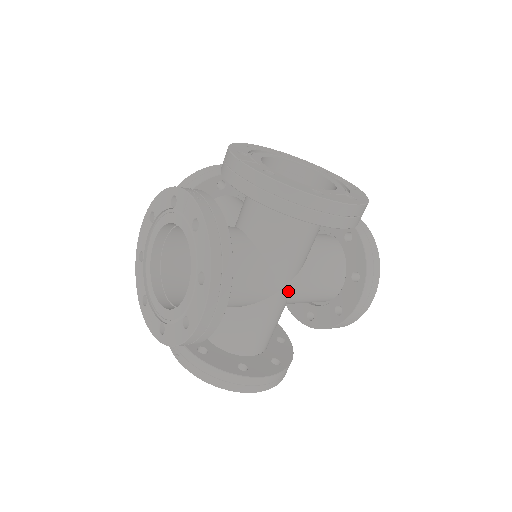
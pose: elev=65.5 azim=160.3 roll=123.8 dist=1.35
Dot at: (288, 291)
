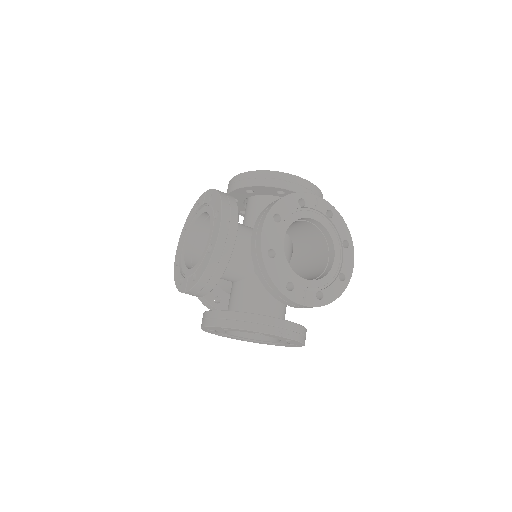
Dot at: occluded
